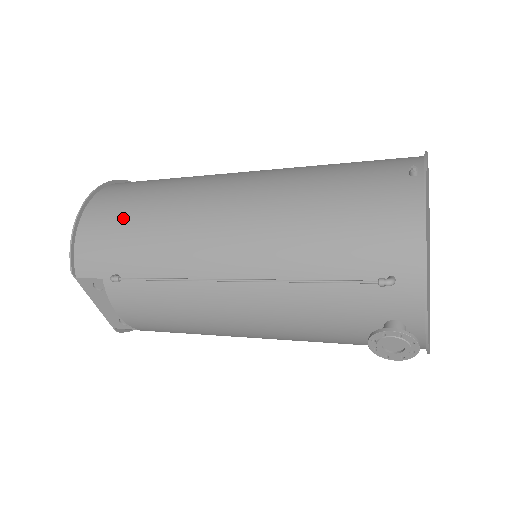
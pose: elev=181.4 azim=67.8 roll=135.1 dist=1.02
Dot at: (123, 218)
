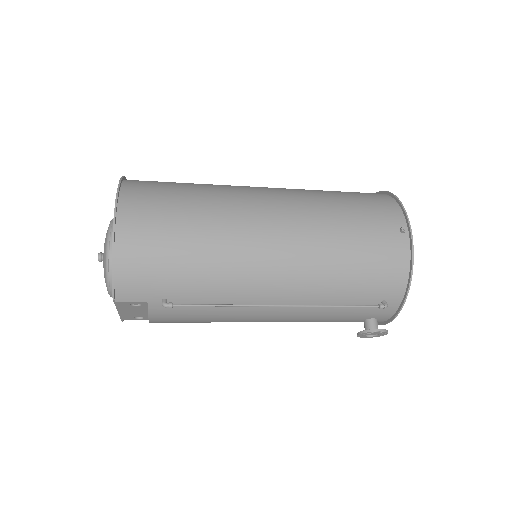
Dot at: (169, 250)
